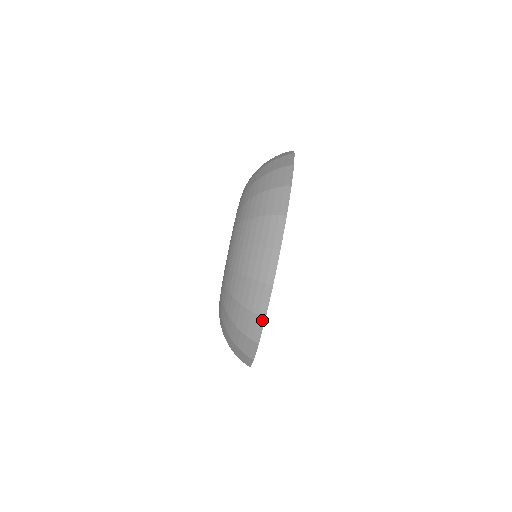
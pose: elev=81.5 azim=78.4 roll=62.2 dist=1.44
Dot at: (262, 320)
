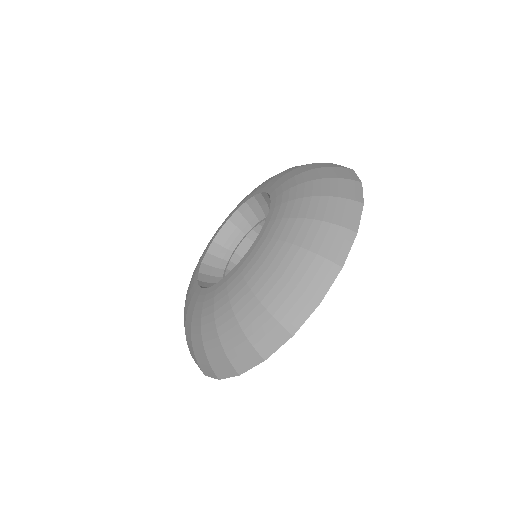
Dot at: (260, 360)
